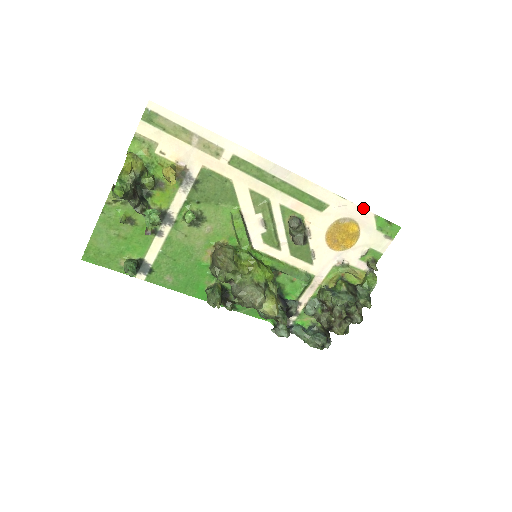
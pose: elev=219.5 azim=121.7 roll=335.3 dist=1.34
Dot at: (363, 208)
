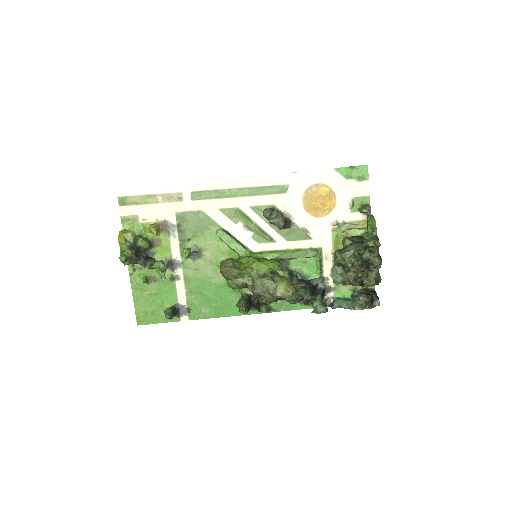
Dot at: (319, 170)
